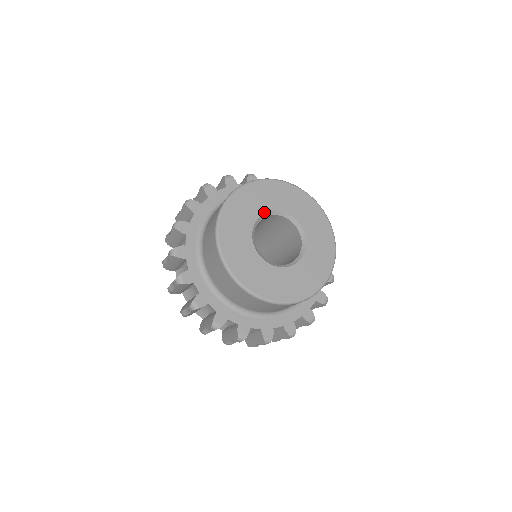
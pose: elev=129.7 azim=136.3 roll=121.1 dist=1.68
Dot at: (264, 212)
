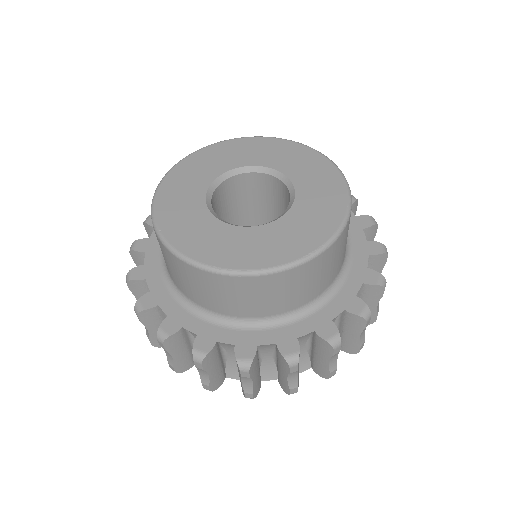
Dot at: (260, 165)
